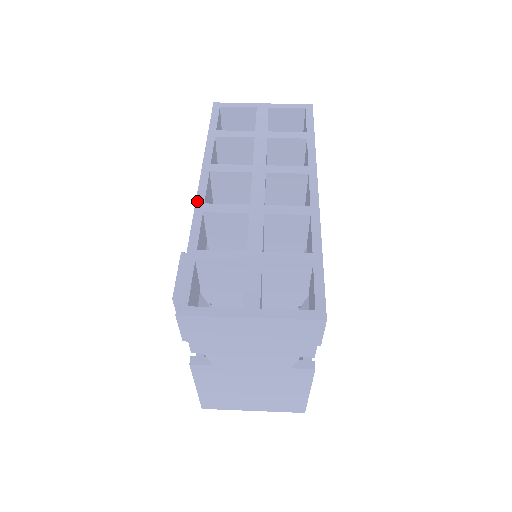
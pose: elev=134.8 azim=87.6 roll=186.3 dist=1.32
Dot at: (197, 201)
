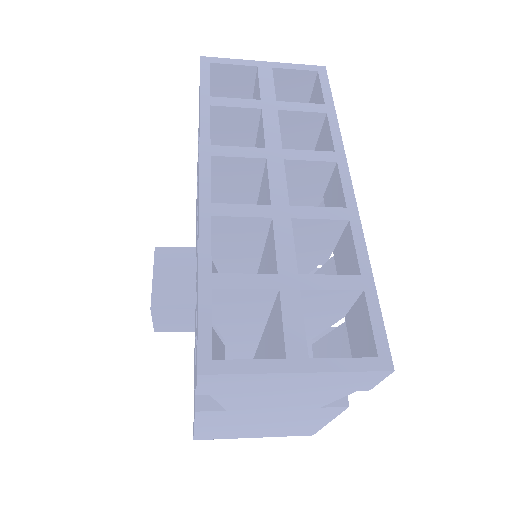
Dot at: (201, 199)
